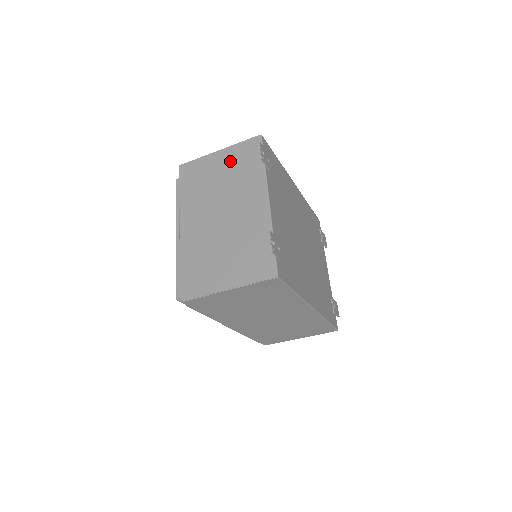
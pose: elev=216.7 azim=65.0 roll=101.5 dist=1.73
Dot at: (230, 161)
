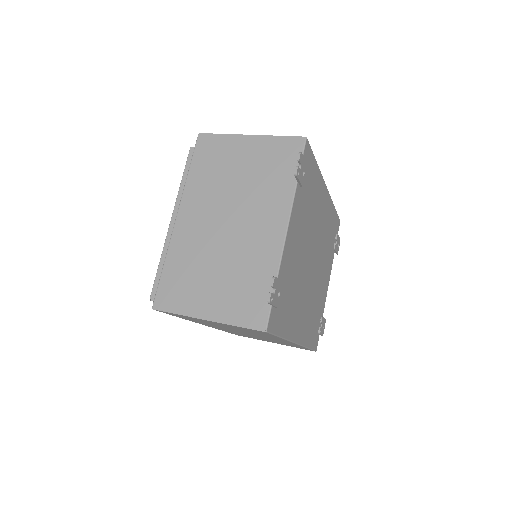
Dot at: (259, 156)
